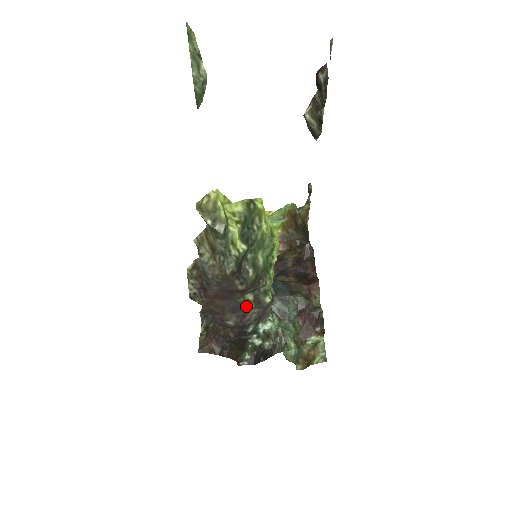
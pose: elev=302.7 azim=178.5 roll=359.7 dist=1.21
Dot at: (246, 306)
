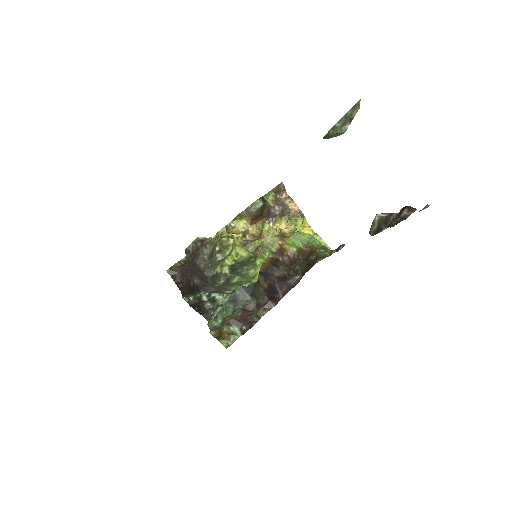
Dot at: (210, 284)
